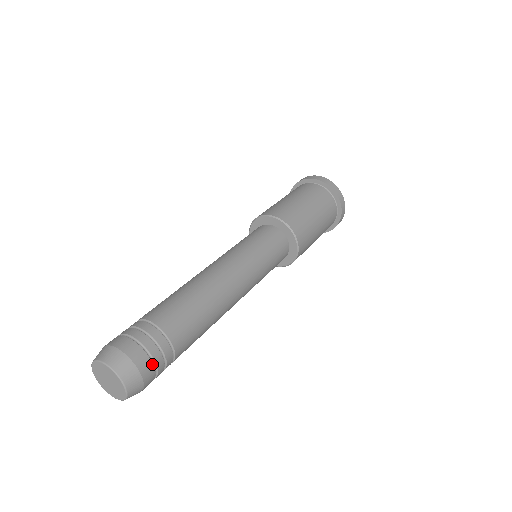
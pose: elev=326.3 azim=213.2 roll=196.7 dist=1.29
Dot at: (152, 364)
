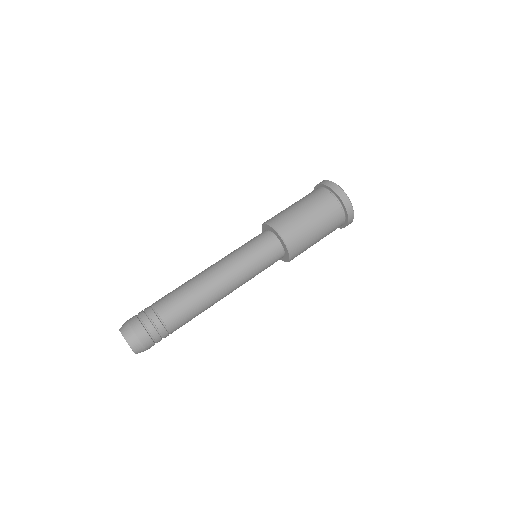
Dot at: occluded
